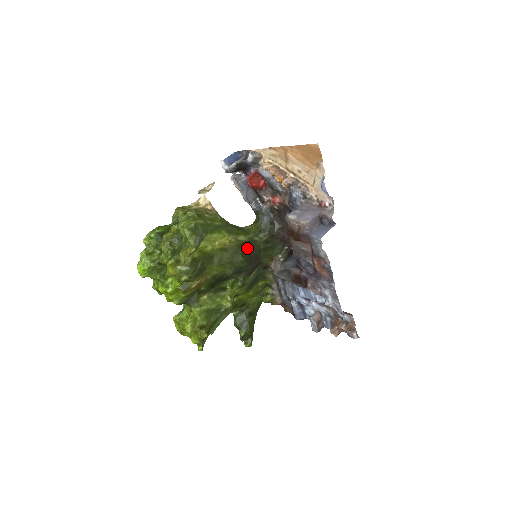
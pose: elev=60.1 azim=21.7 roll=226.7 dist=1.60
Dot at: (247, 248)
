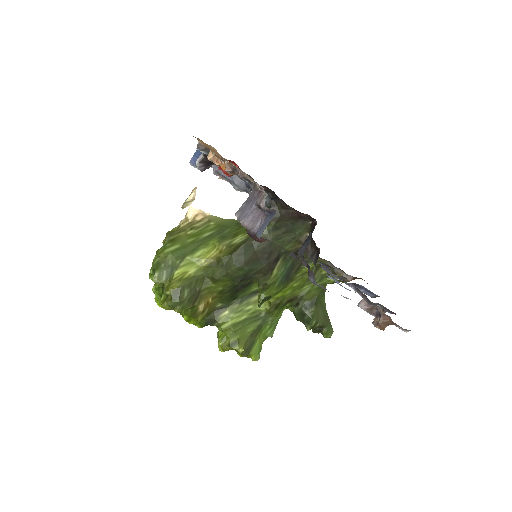
Dot at: (243, 251)
